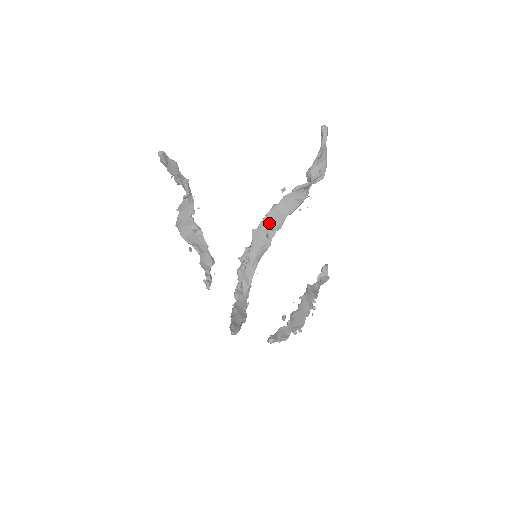
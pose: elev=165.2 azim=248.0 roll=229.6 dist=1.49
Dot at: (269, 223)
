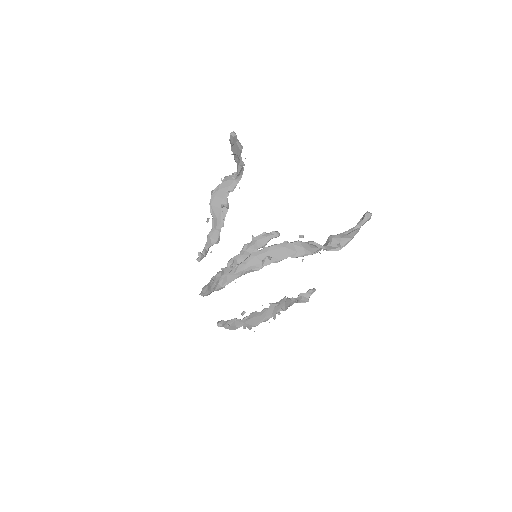
Dot at: (272, 253)
